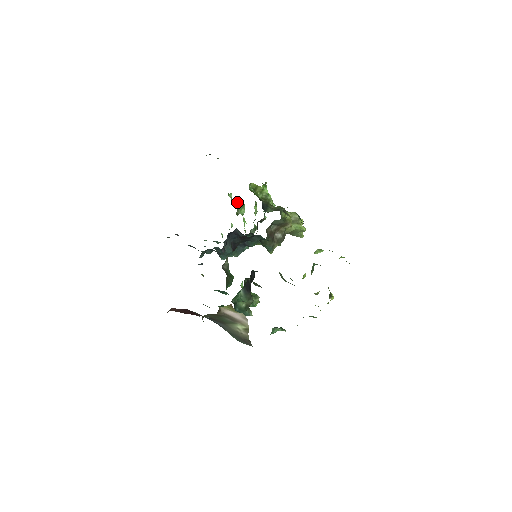
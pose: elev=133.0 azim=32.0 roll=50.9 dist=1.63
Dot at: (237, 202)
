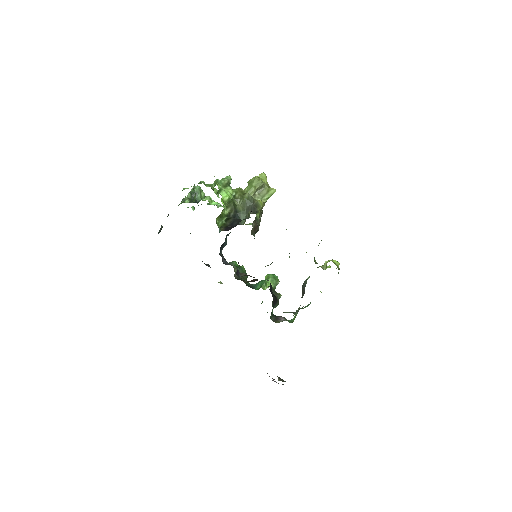
Dot at: (193, 195)
